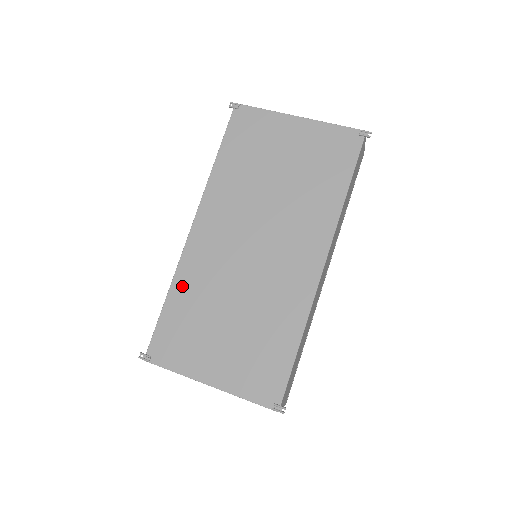
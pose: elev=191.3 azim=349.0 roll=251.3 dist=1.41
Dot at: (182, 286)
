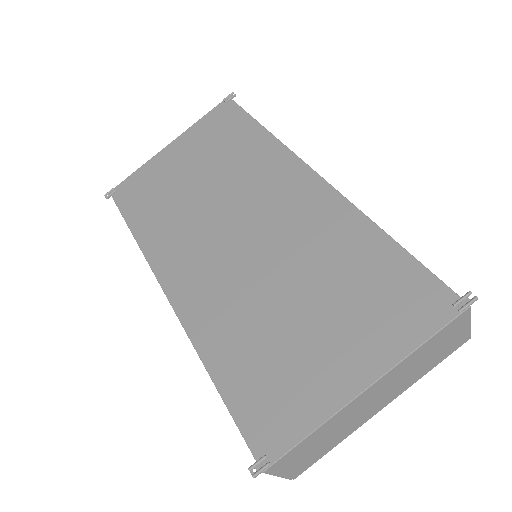
Dot at: (214, 345)
